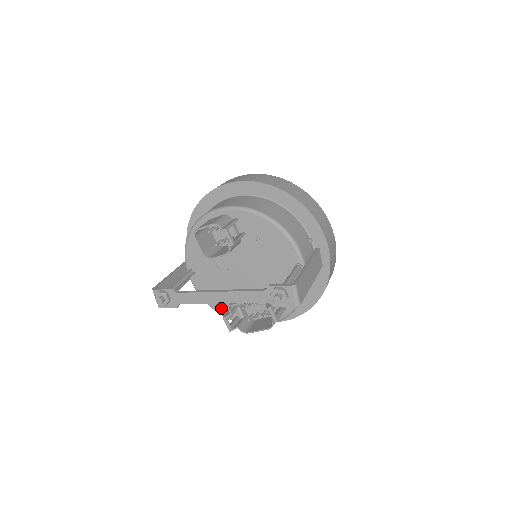
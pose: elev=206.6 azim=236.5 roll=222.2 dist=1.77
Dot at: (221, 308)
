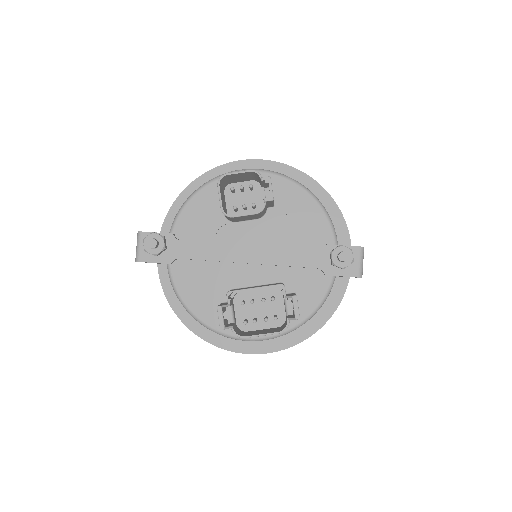
Dot at: (200, 307)
